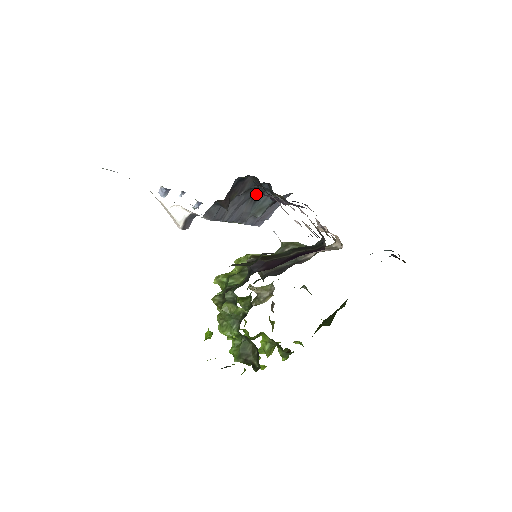
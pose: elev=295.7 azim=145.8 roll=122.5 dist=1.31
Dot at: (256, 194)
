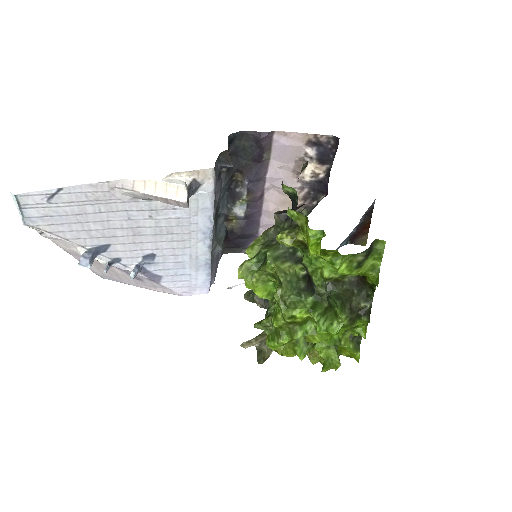
Dot at: (216, 212)
